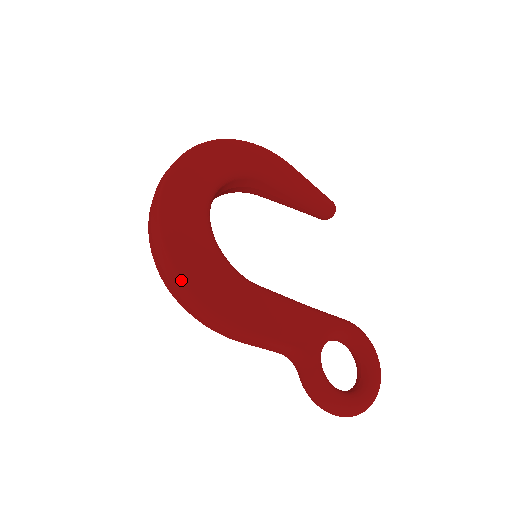
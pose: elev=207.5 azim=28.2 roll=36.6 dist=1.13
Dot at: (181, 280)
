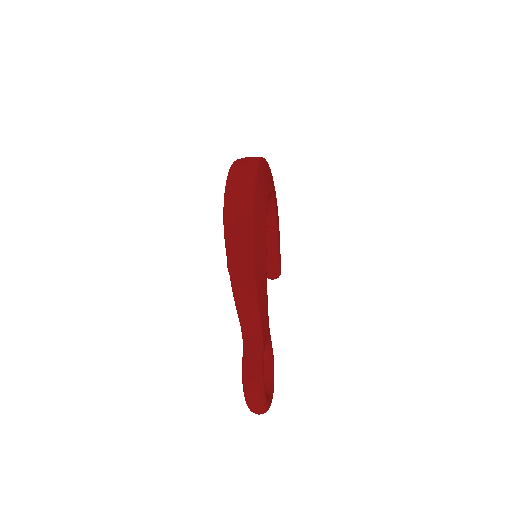
Dot at: (252, 221)
